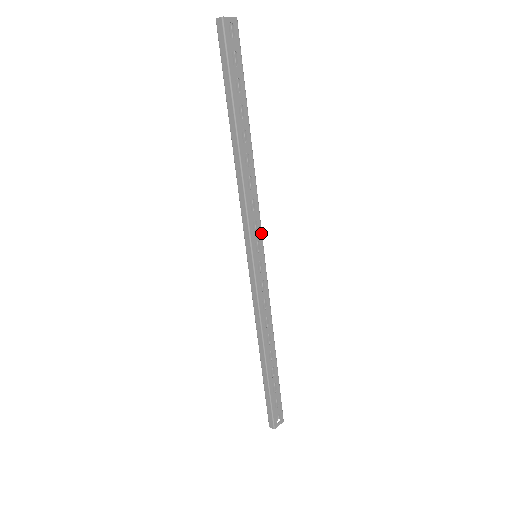
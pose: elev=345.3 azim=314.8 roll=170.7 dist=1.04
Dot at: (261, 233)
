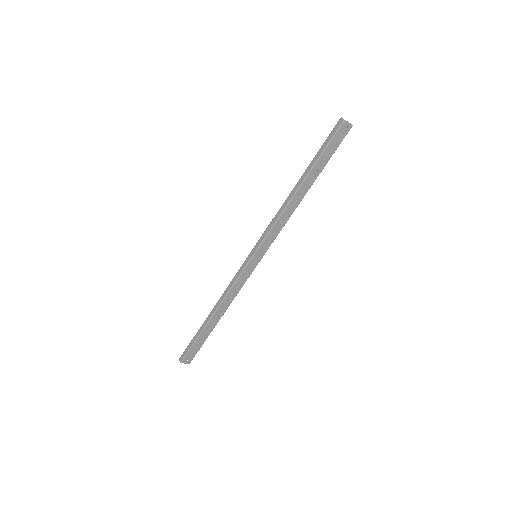
Dot at: occluded
